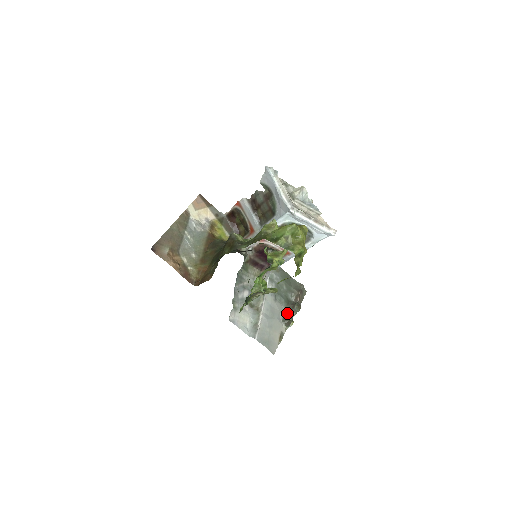
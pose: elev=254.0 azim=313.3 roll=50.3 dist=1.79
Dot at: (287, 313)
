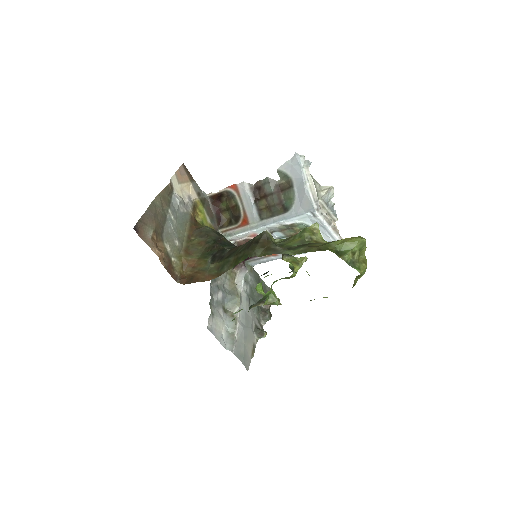
Dot at: (258, 321)
